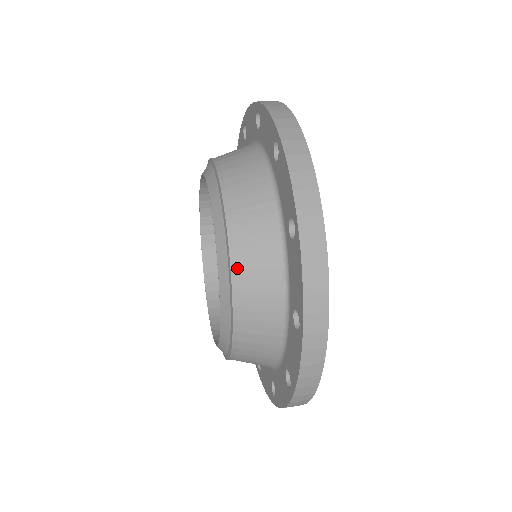
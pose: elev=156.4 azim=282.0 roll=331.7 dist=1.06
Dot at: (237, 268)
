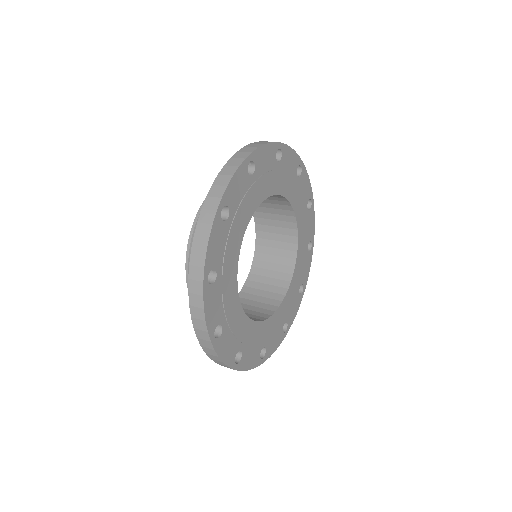
Dot at: (192, 237)
